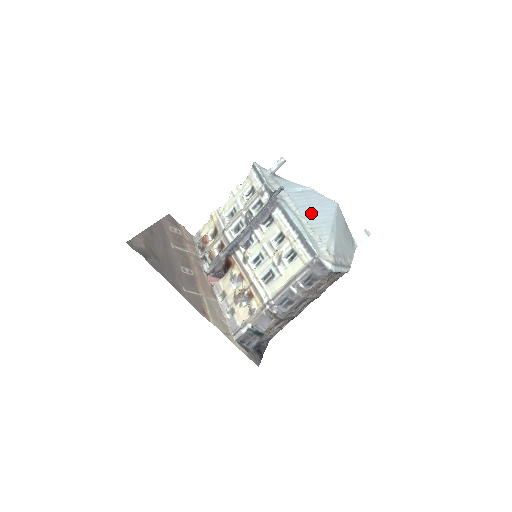
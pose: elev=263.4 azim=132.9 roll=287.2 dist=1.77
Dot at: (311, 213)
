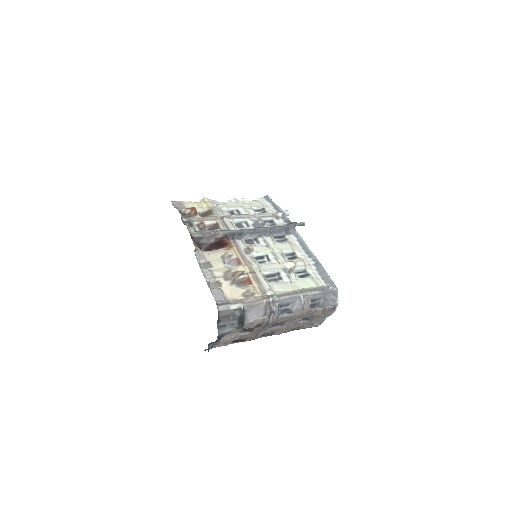
Dot at: occluded
